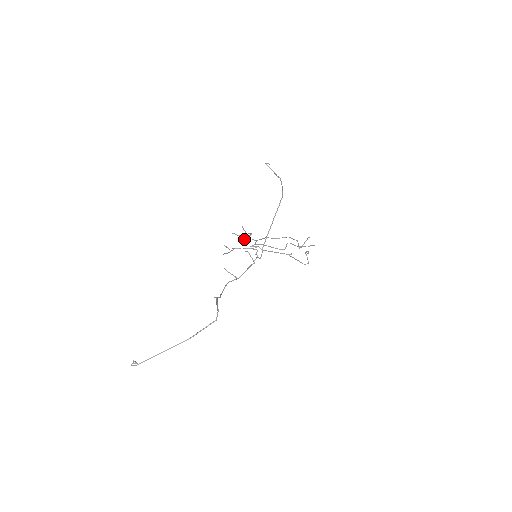
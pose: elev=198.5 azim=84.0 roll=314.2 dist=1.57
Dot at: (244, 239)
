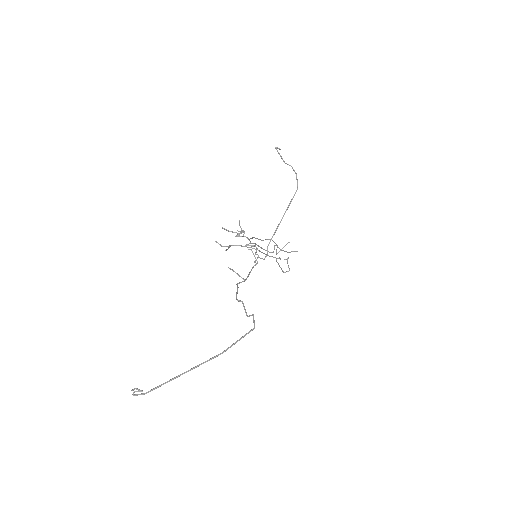
Dot at: occluded
